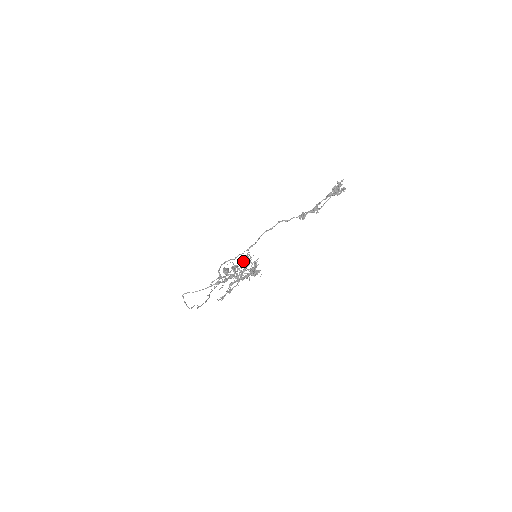
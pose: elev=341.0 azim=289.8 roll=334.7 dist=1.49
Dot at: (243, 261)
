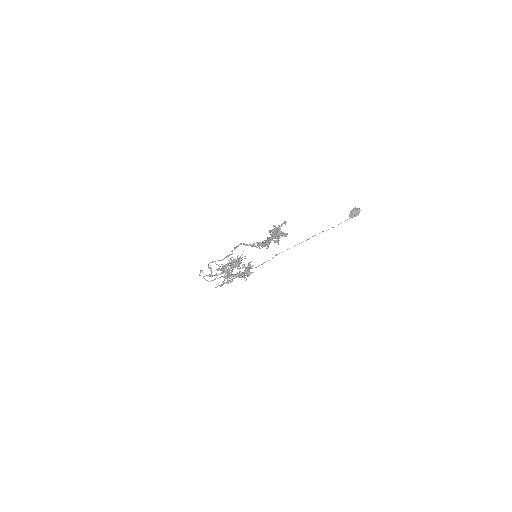
Dot at: occluded
